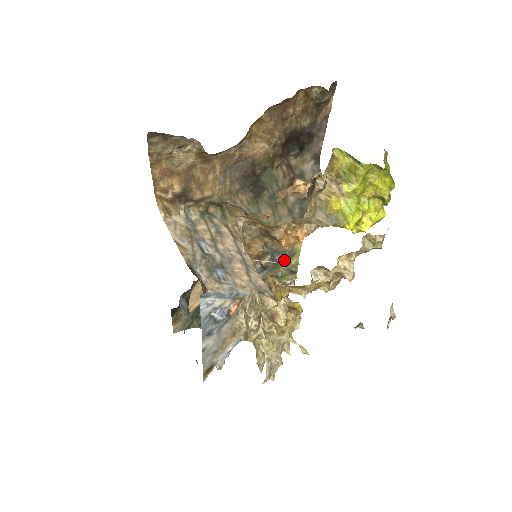
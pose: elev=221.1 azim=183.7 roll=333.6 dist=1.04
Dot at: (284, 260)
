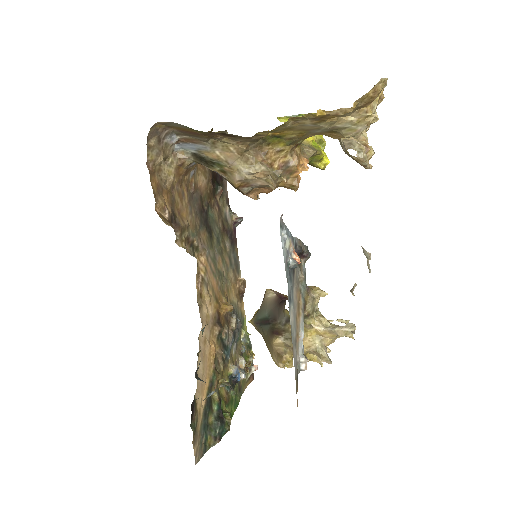
Dot at: (241, 328)
